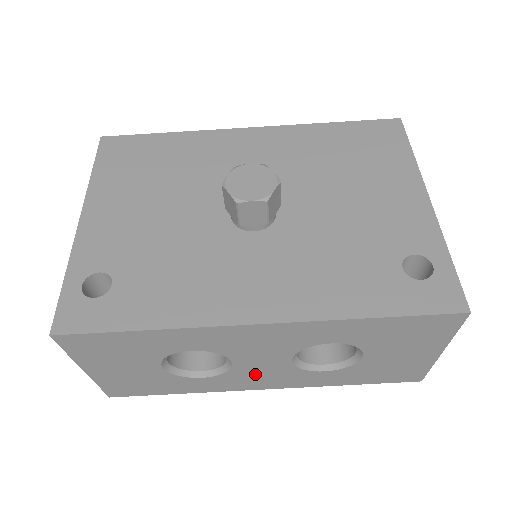
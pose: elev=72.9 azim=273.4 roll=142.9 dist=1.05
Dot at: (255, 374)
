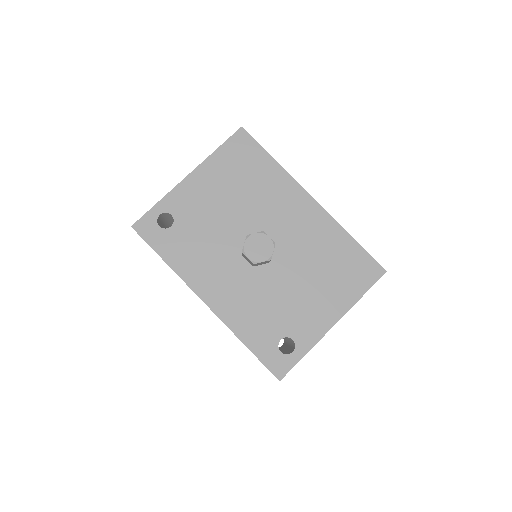
Dot at: occluded
